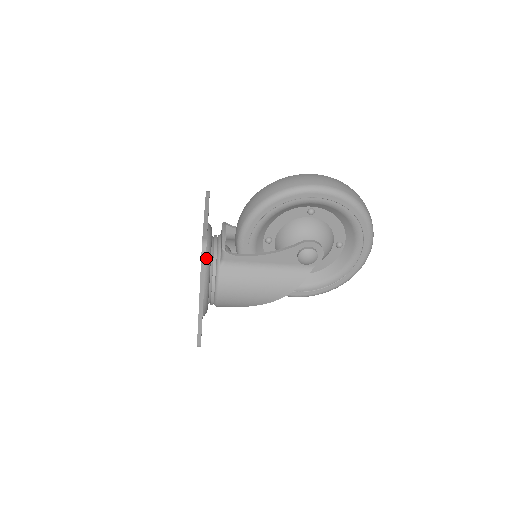
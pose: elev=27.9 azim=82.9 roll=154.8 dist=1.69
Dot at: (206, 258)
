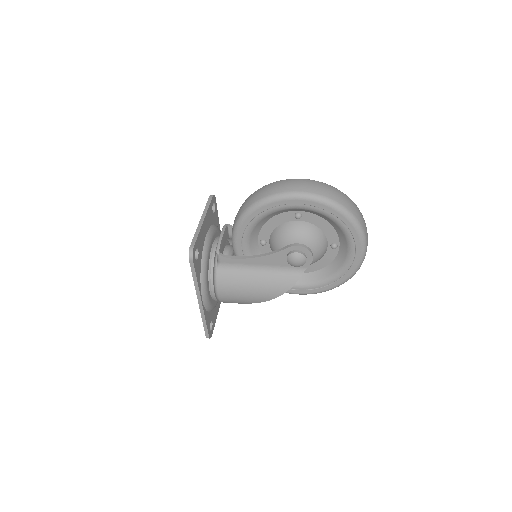
Dot at: (201, 261)
